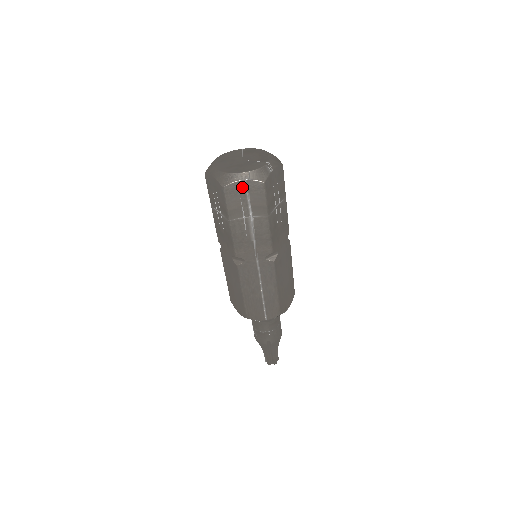
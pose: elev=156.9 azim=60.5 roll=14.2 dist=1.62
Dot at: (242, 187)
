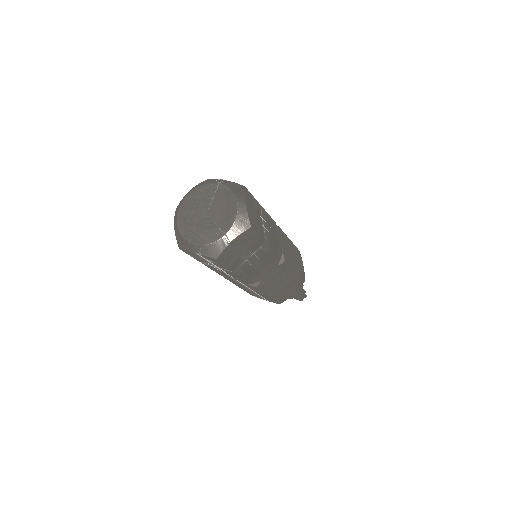
Dot at: (197, 254)
